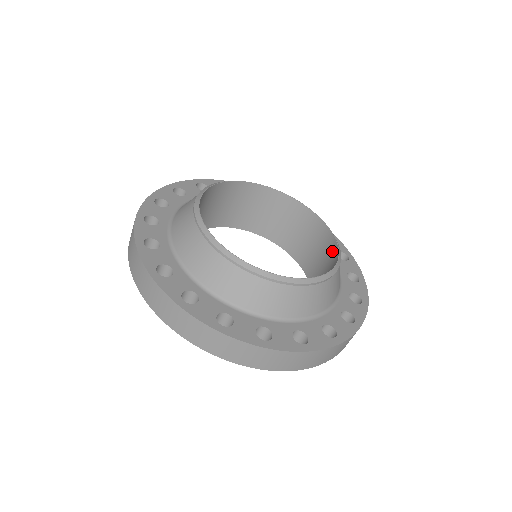
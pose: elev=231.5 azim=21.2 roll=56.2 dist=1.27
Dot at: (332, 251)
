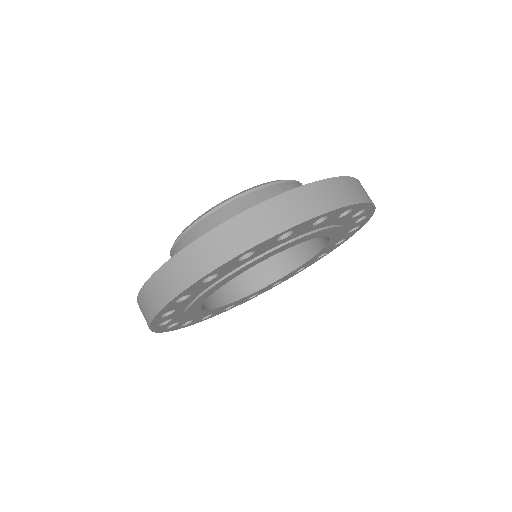
Dot at: occluded
